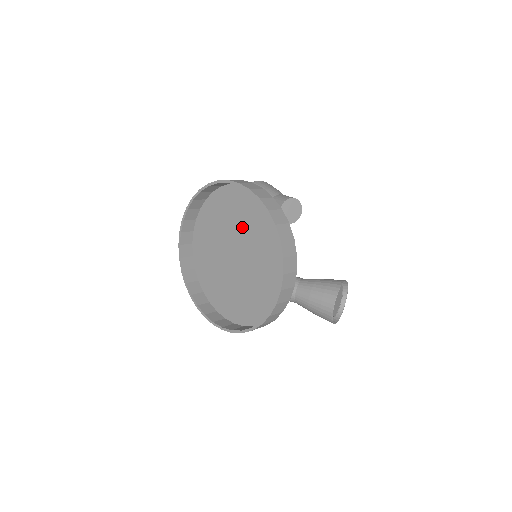
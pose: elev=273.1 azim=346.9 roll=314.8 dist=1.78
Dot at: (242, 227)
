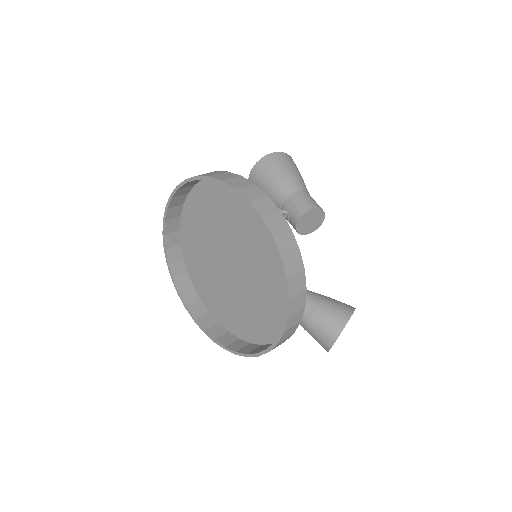
Dot at: (245, 238)
